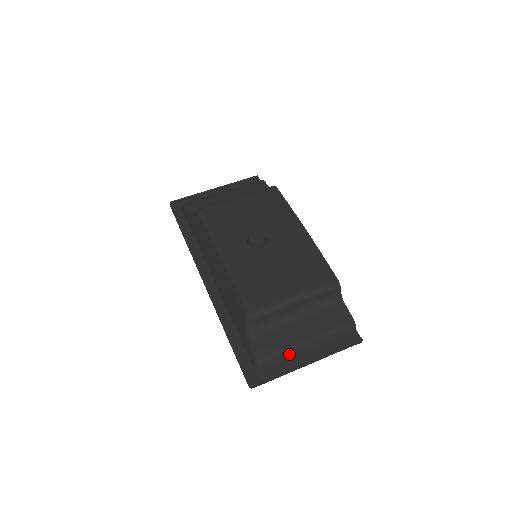
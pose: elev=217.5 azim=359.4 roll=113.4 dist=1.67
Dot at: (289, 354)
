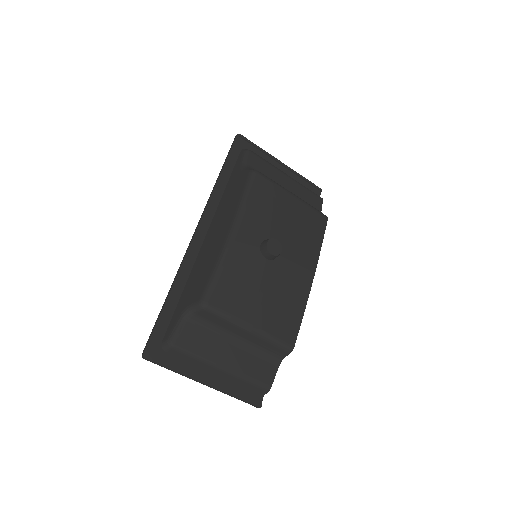
Dot at: (199, 362)
